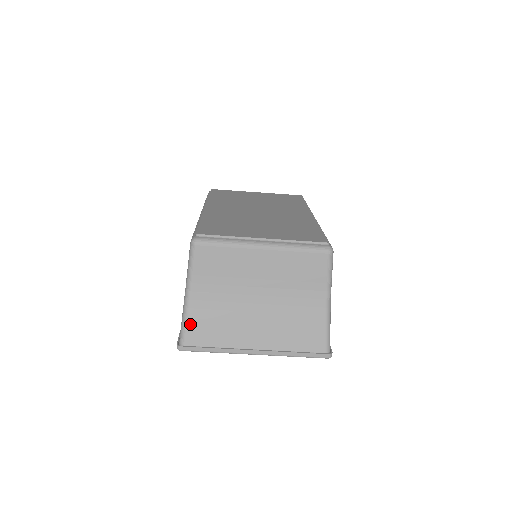
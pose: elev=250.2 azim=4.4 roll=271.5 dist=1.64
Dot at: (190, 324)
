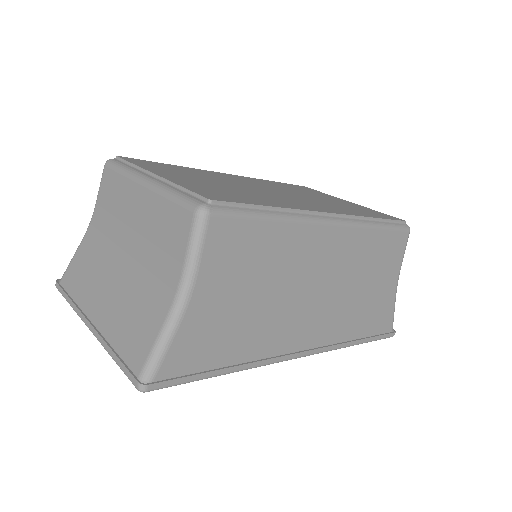
Dot at: (73, 261)
